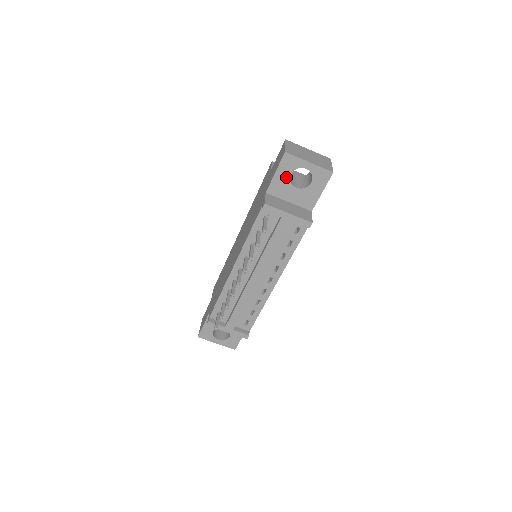
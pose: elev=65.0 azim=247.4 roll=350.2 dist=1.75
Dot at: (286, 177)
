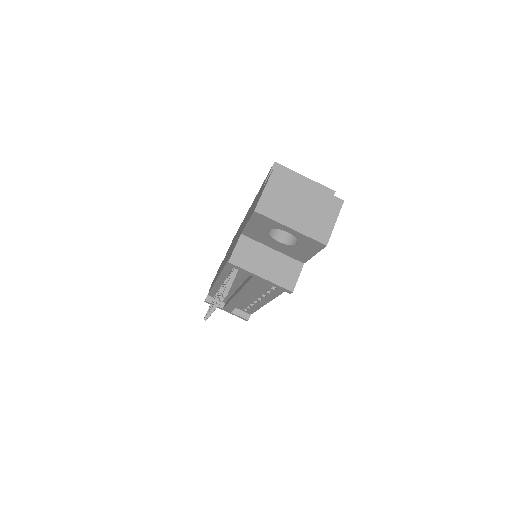
Dot at: (263, 230)
